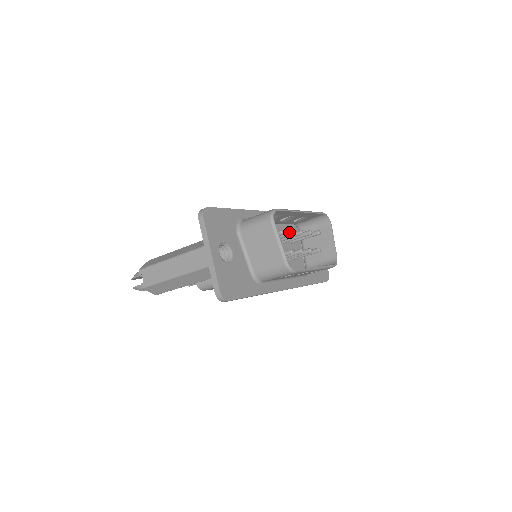
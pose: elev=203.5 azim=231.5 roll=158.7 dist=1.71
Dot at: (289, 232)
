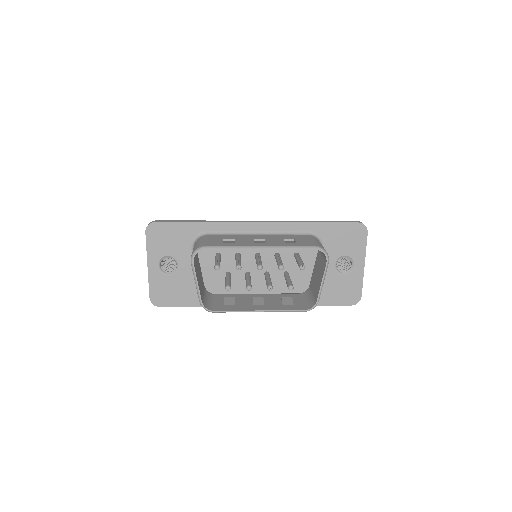
Dot at: occluded
